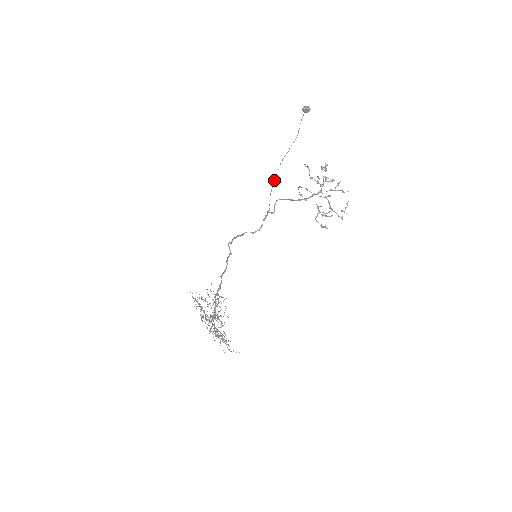
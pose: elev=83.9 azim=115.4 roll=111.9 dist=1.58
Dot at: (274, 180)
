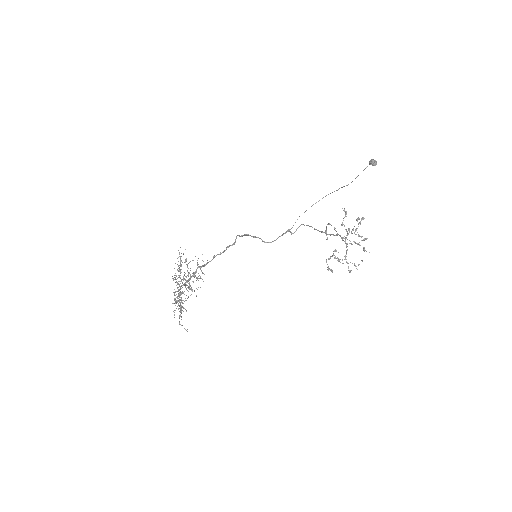
Dot at: occluded
